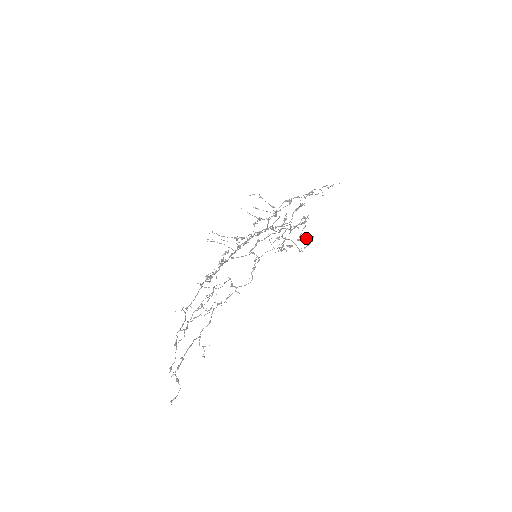
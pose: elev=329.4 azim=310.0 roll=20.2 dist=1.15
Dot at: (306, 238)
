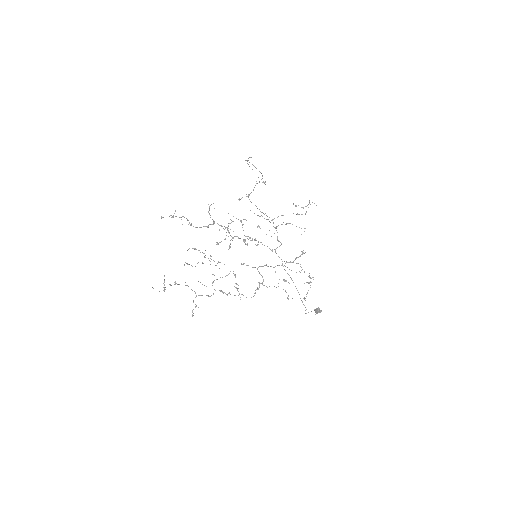
Dot at: (315, 310)
